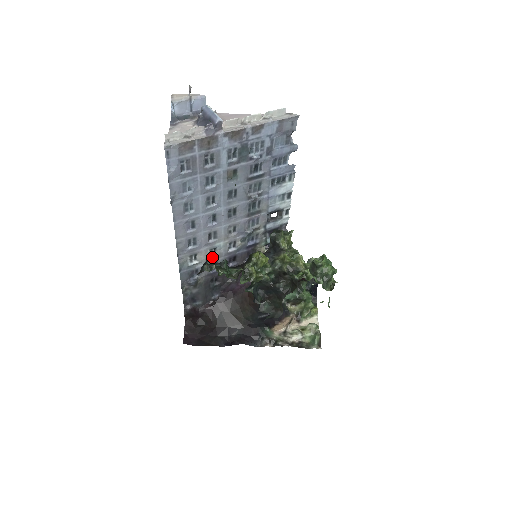
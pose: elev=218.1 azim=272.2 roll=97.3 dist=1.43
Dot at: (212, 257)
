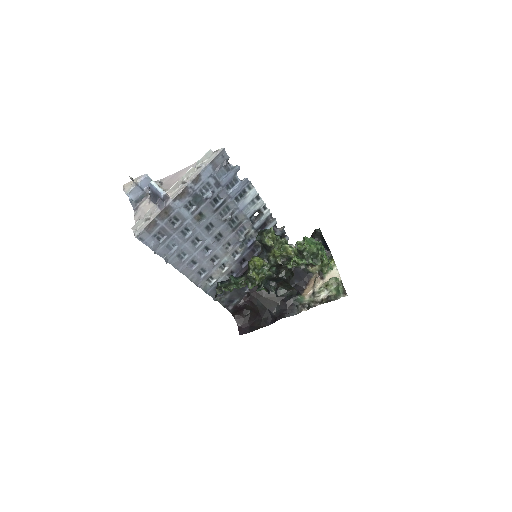
Dot at: (225, 270)
